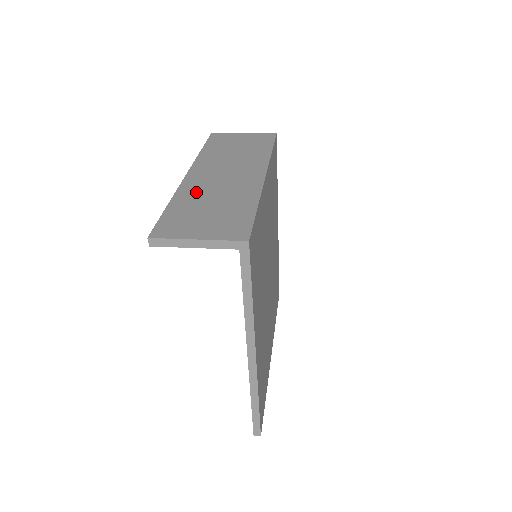
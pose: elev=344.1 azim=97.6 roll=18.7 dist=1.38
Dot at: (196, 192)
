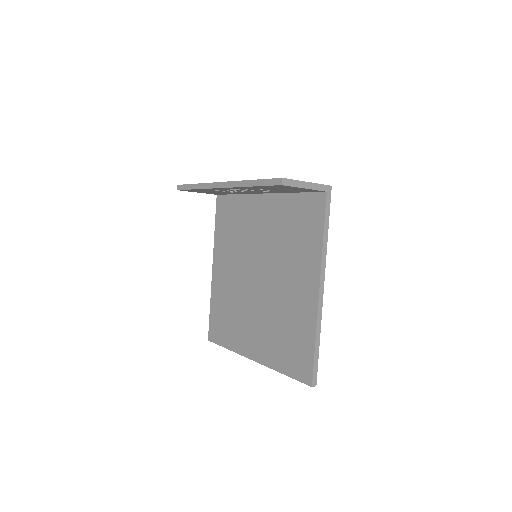
Dot at: occluded
